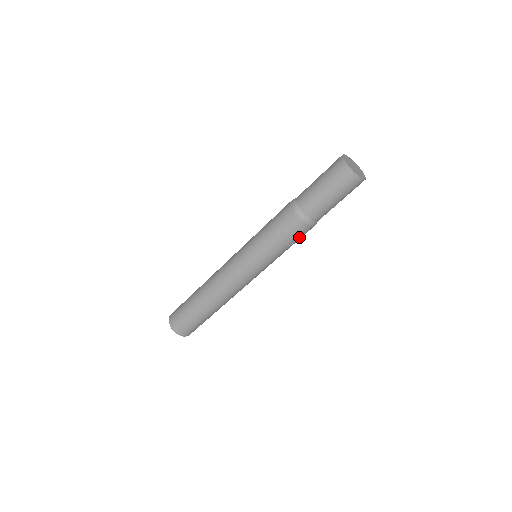
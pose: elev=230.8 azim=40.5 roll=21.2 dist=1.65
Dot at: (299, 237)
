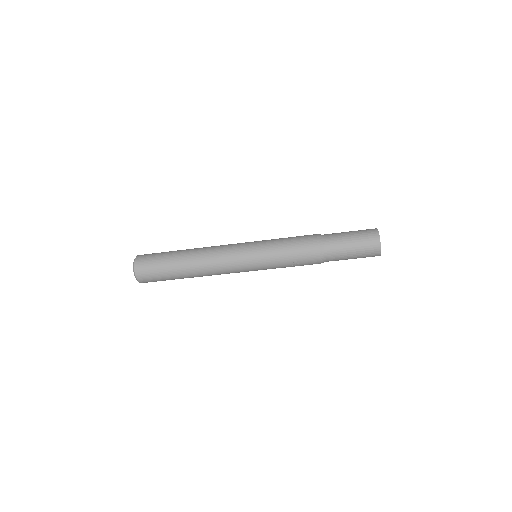
Dot at: (304, 264)
